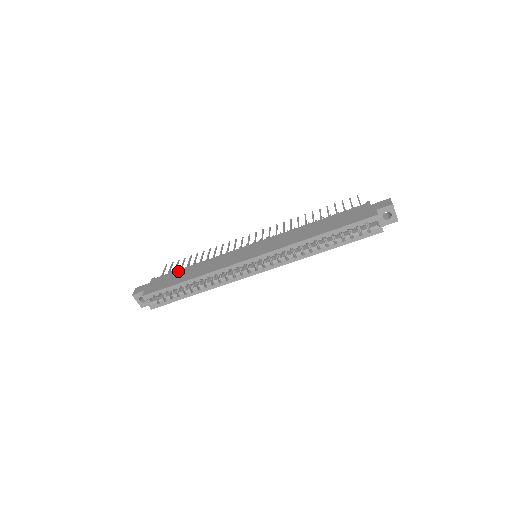
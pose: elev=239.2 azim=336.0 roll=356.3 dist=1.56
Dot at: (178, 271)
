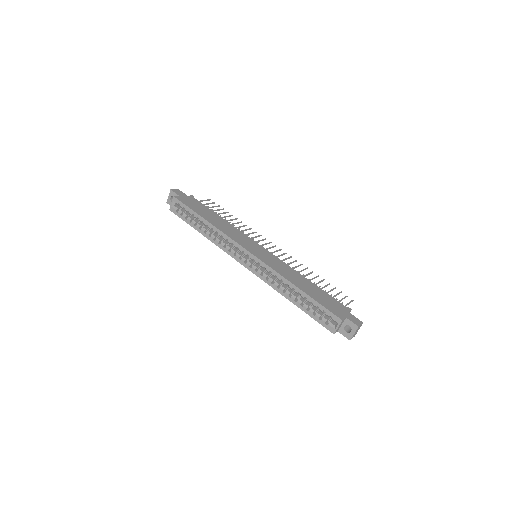
Dot at: (209, 209)
